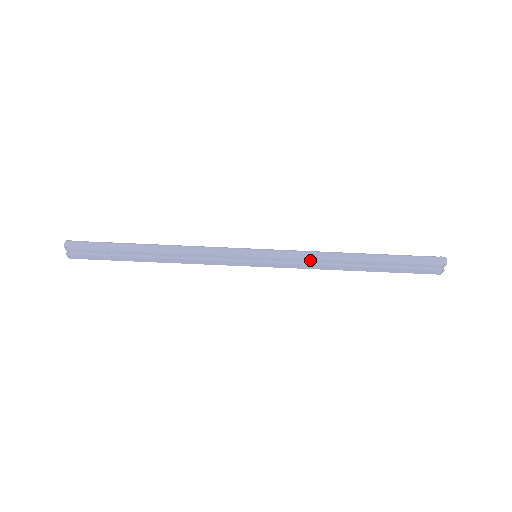
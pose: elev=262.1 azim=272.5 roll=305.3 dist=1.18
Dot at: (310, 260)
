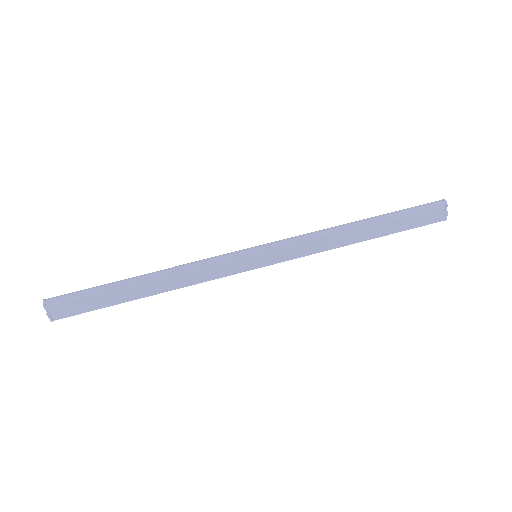
Dot at: (313, 241)
